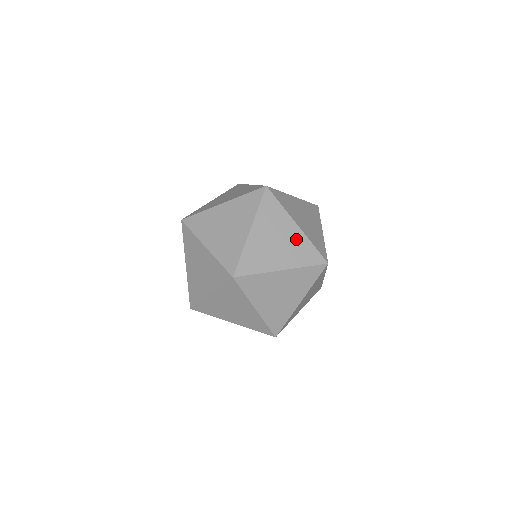
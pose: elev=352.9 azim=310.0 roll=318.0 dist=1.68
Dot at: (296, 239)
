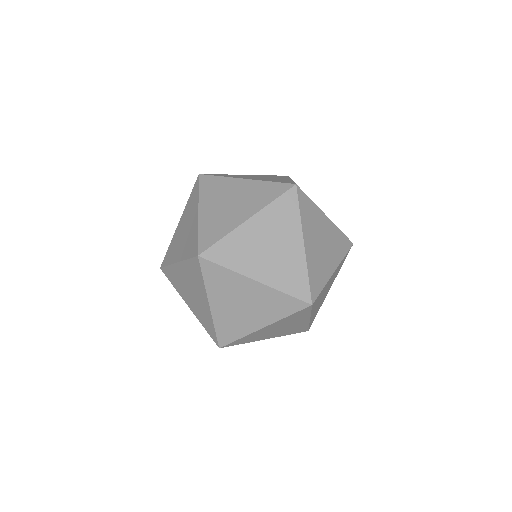
Dot at: (249, 189)
